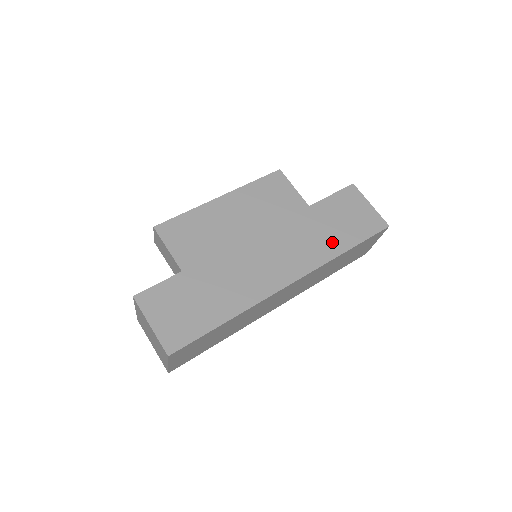
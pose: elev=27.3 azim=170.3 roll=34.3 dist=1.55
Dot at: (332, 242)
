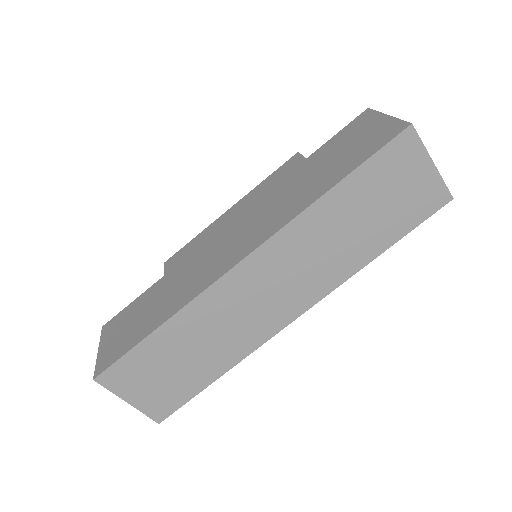
Dot at: (313, 188)
